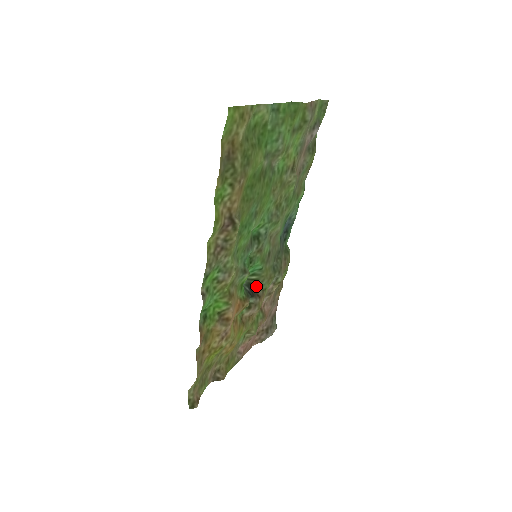
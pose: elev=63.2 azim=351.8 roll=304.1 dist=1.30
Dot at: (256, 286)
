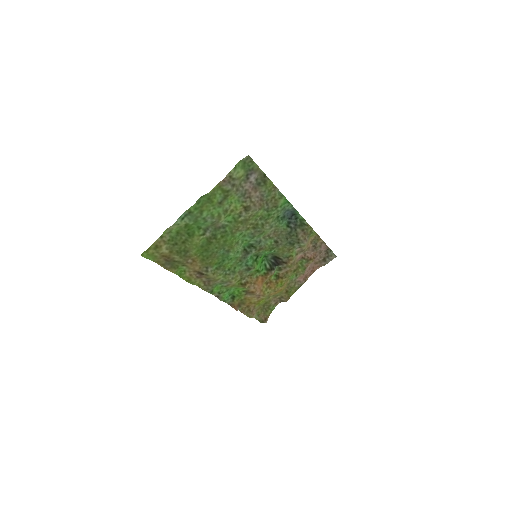
Dot at: (279, 257)
